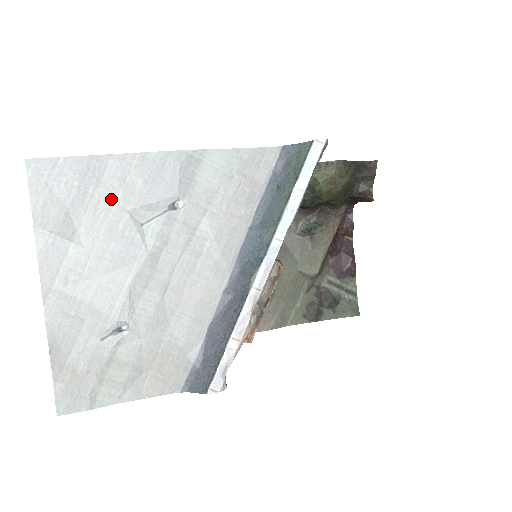
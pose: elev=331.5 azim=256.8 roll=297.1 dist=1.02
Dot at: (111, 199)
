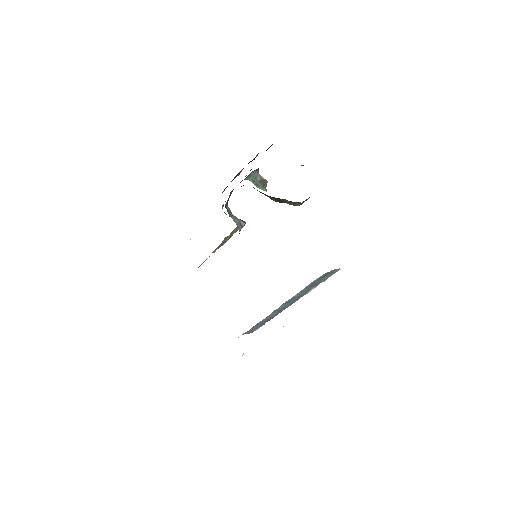
Dot at: occluded
